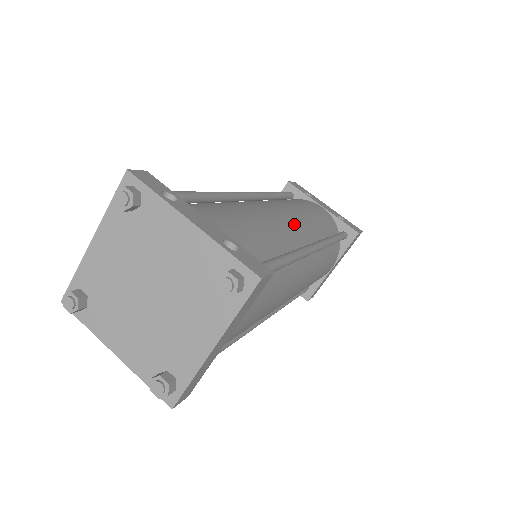
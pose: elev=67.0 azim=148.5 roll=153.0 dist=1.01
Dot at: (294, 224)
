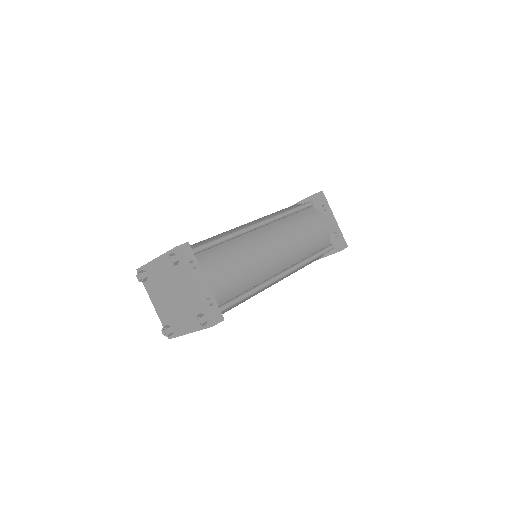
Dot at: (278, 258)
